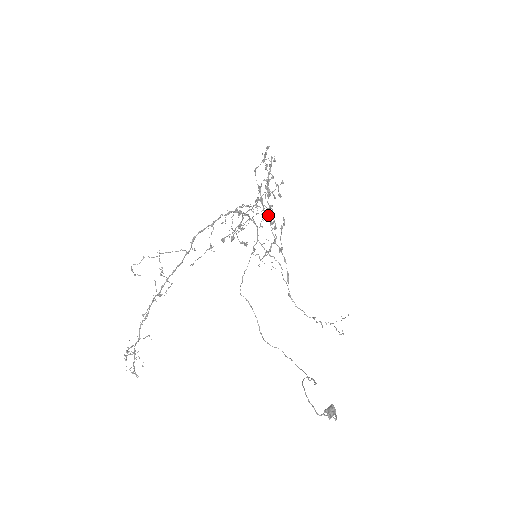
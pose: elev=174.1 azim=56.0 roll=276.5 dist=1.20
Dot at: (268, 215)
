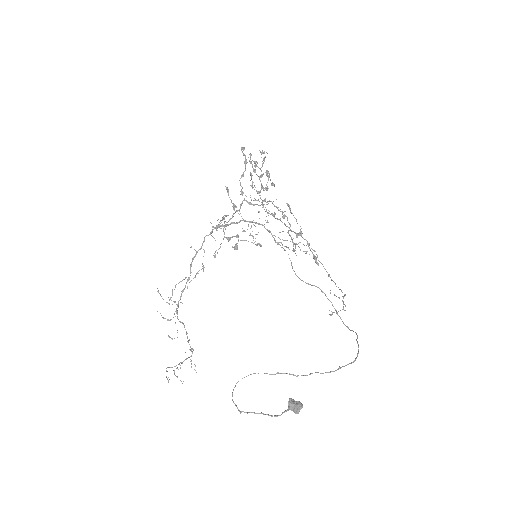
Dot at: (224, 223)
